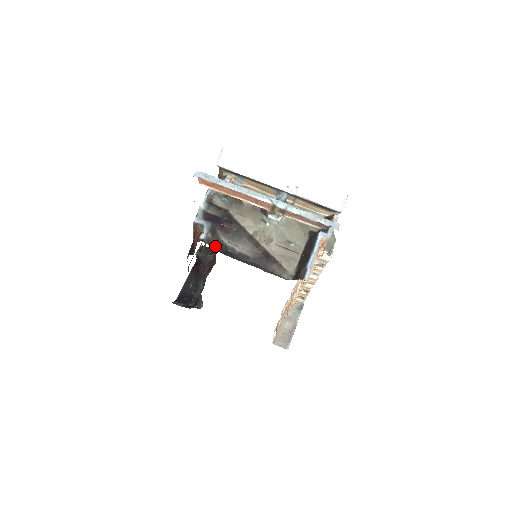
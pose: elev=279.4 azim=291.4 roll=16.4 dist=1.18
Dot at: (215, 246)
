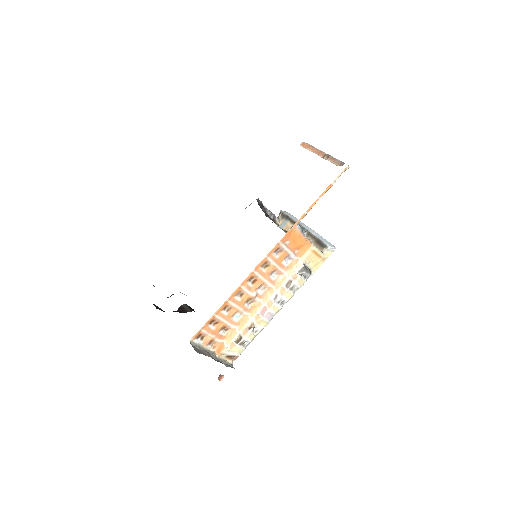
Dot at: (259, 205)
